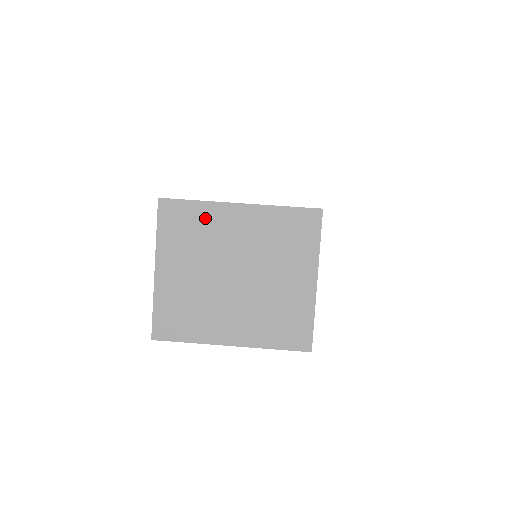
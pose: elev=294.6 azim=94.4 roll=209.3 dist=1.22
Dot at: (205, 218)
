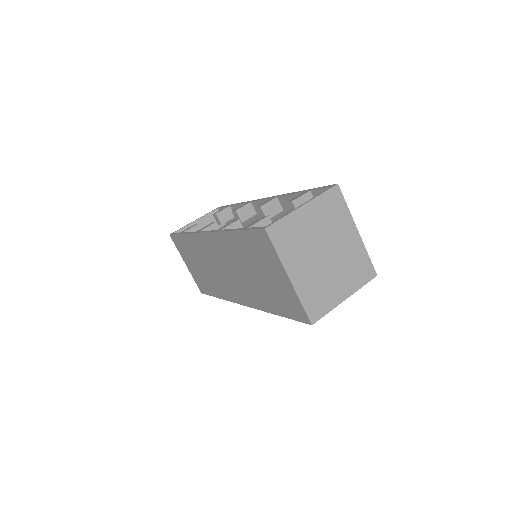
Dot at: (342, 217)
